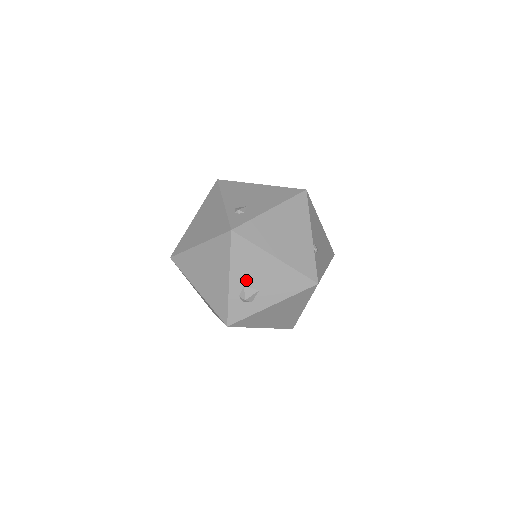
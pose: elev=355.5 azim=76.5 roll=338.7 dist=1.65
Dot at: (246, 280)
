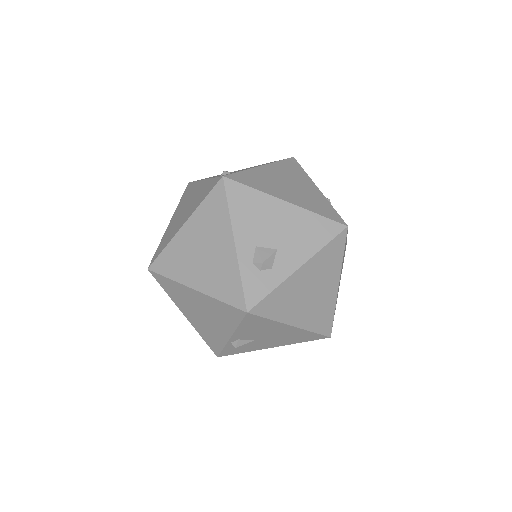
Dot at: (257, 238)
